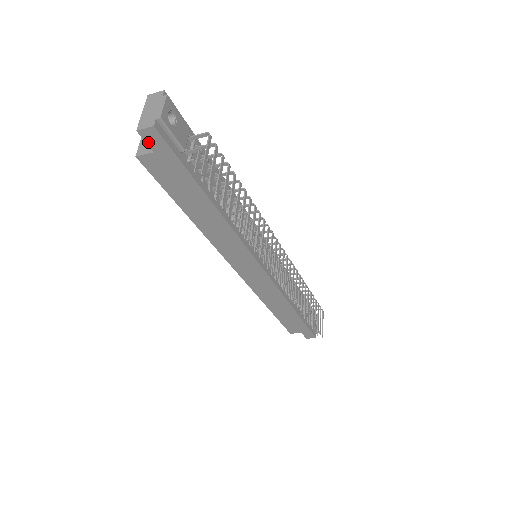
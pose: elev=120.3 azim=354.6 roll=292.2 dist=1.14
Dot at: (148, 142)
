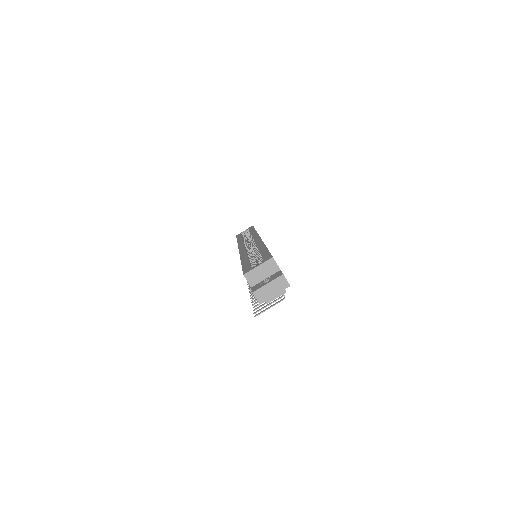
Dot at: occluded
